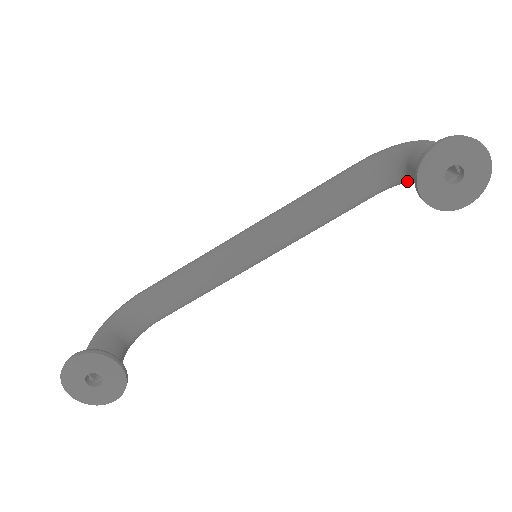
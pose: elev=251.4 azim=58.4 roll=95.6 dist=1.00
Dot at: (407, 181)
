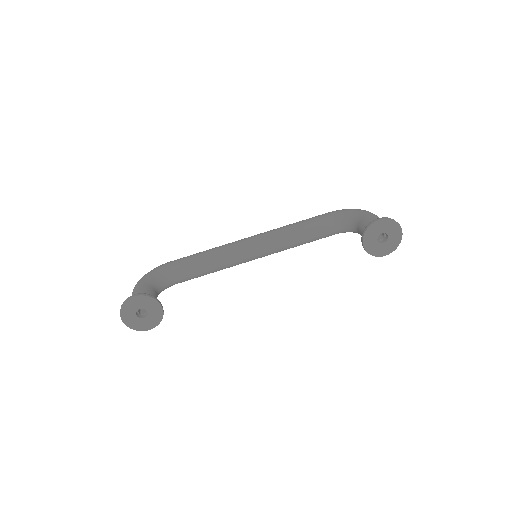
Dot at: (354, 232)
